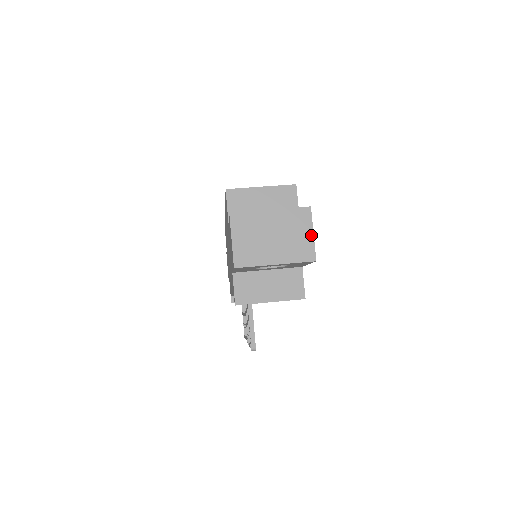
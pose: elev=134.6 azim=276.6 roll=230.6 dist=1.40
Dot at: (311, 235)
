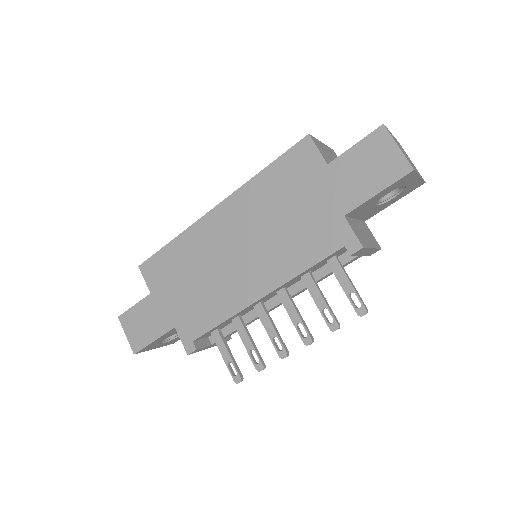
Dot at: occluded
